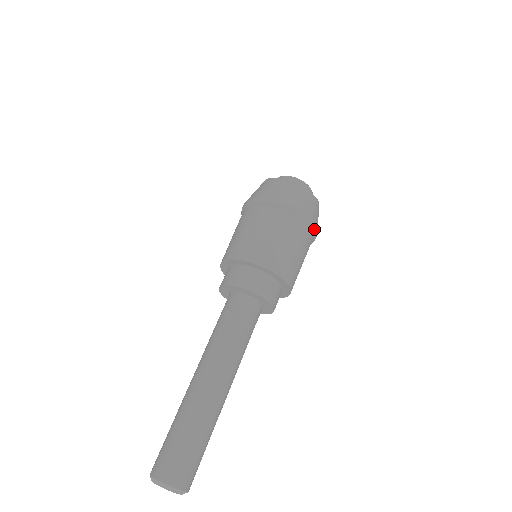
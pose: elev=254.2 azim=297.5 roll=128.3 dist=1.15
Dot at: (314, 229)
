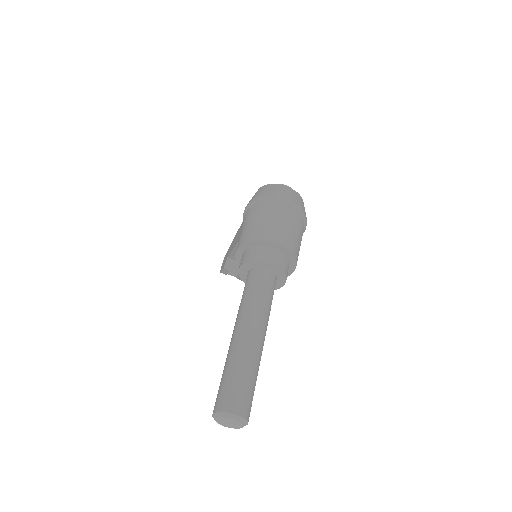
Dot at: (305, 218)
